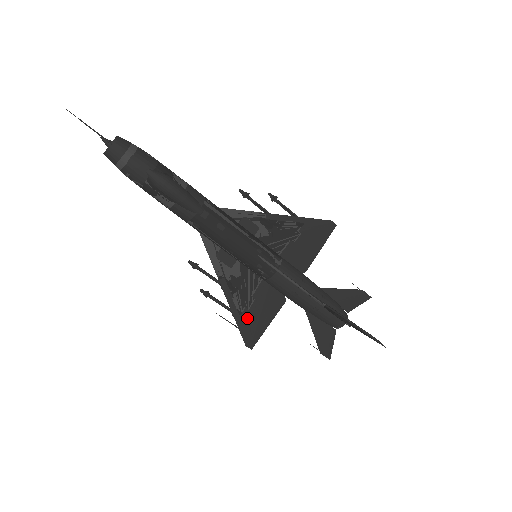
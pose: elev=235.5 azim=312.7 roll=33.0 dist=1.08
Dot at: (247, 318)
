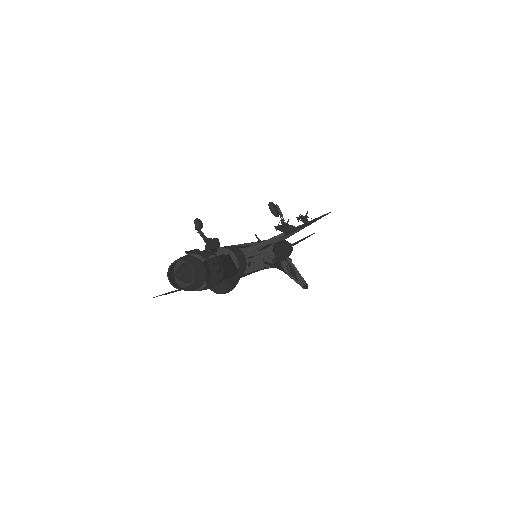
Dot at: occluded
